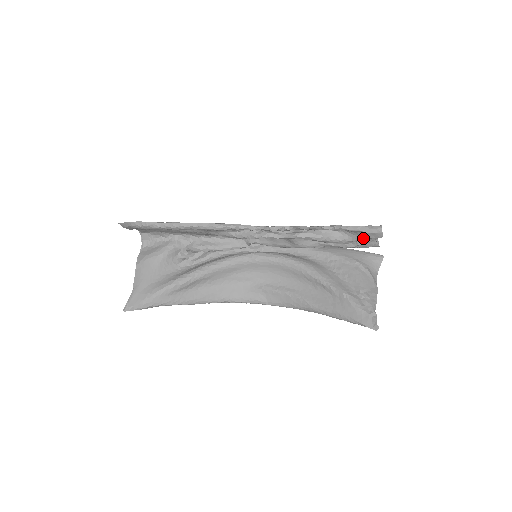
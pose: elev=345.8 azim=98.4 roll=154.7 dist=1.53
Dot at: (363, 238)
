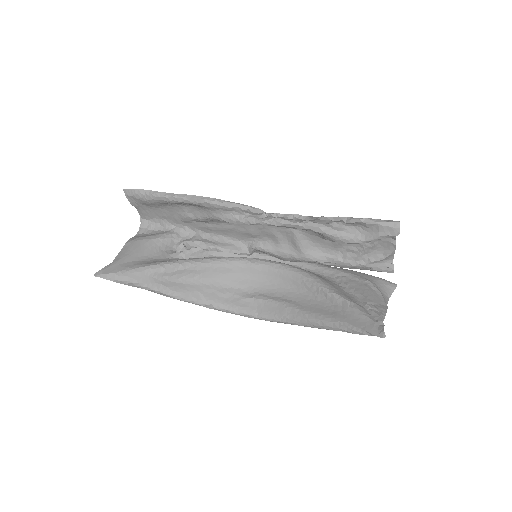
Dot at: (378, 235)
